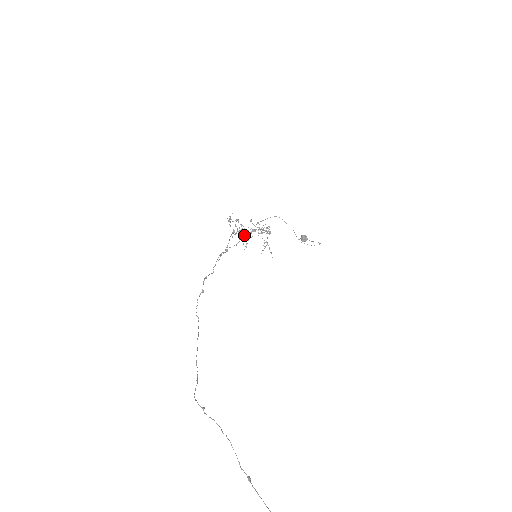
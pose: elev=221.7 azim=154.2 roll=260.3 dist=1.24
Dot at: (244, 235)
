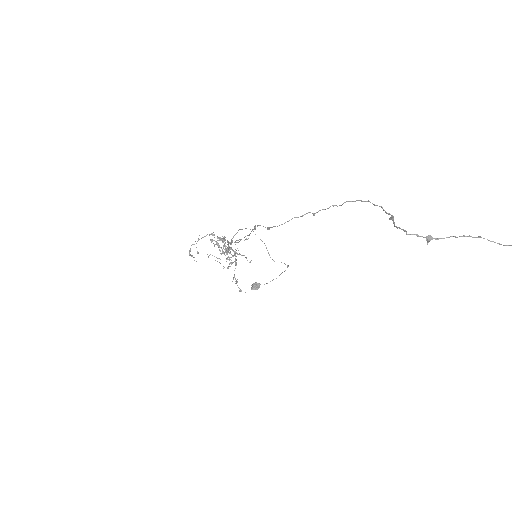
Dot at: occluded
